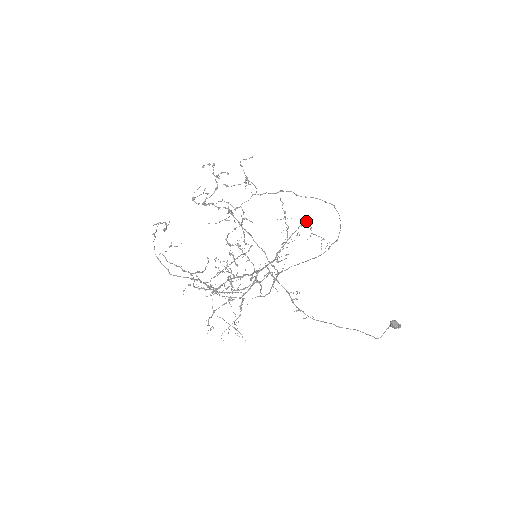
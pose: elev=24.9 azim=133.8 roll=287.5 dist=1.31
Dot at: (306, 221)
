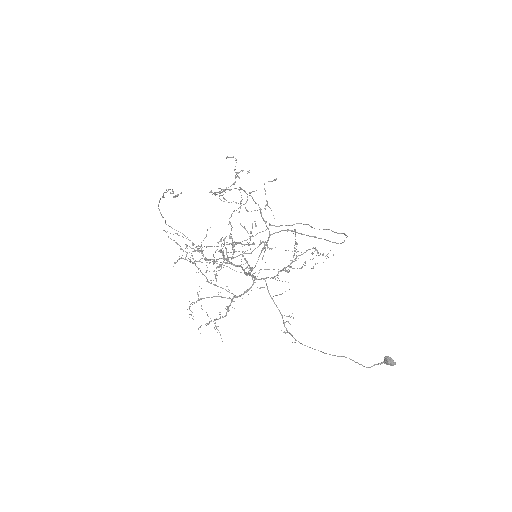
Dot at: (315, 247)
